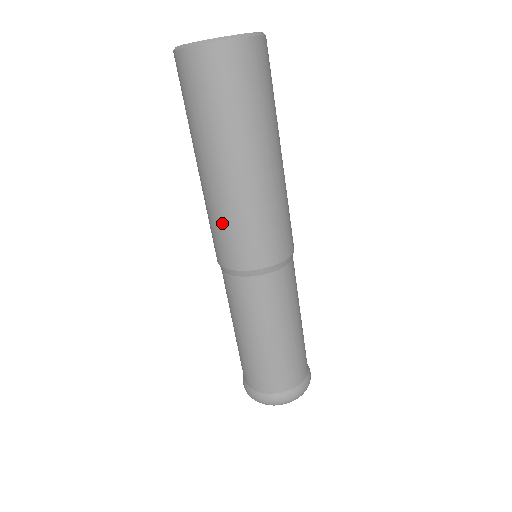
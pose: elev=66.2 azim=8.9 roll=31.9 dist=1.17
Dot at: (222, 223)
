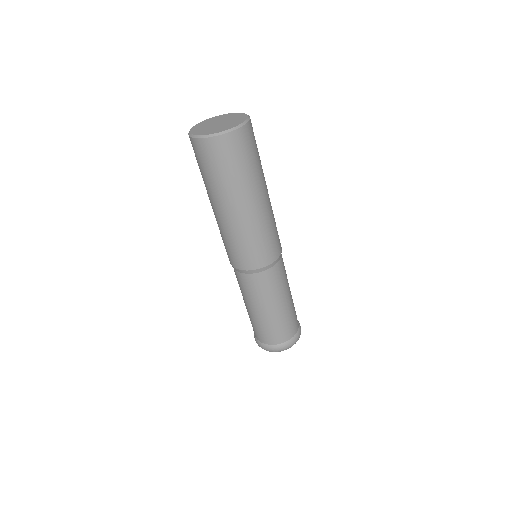
Dot at: (256, 239)
